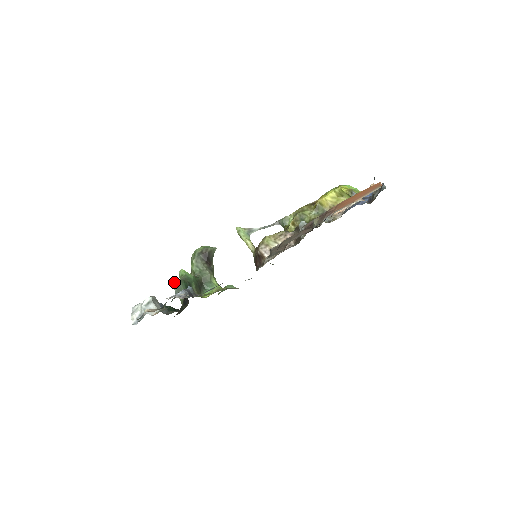
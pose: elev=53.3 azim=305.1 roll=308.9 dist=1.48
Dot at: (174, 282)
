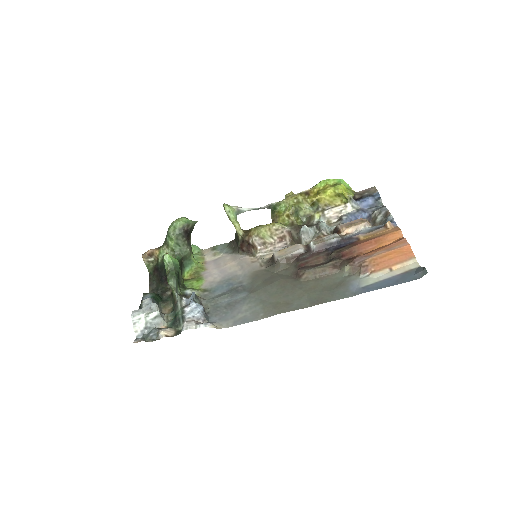
Dot at: (172, 282)
